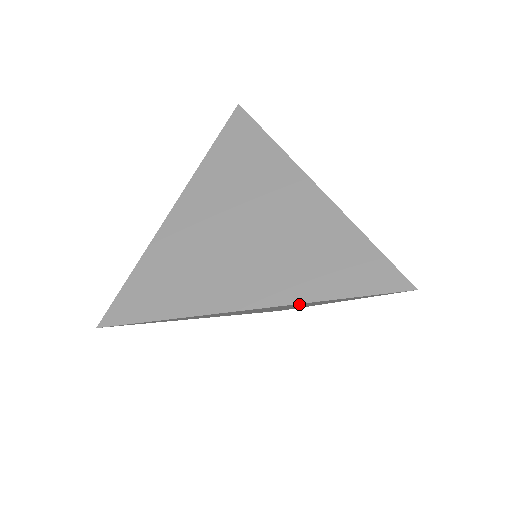
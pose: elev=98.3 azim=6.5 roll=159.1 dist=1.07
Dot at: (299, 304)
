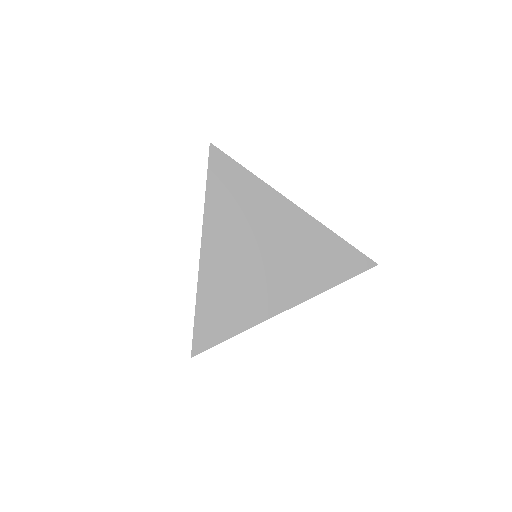
Dot at: occluded
